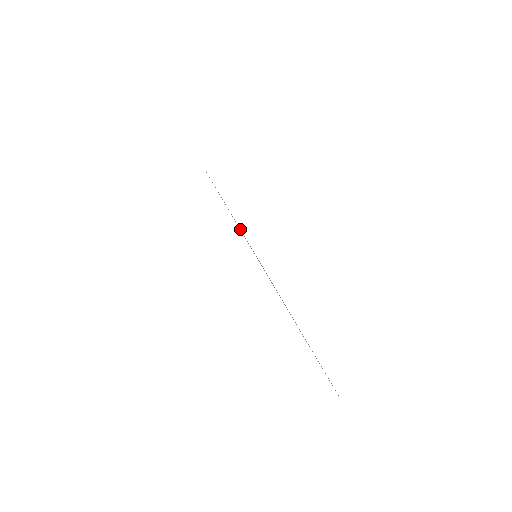
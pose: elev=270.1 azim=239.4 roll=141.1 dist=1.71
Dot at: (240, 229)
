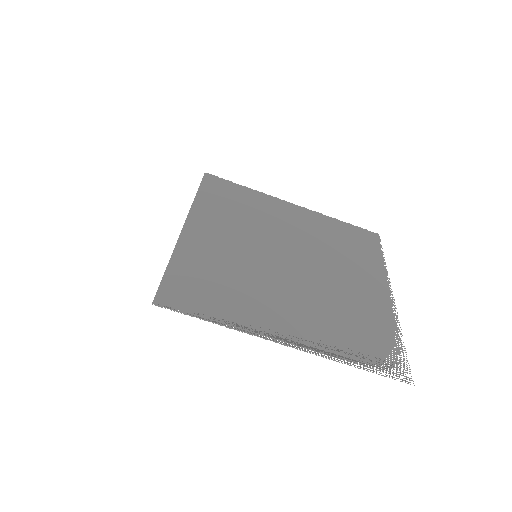
Dot at: occluded
